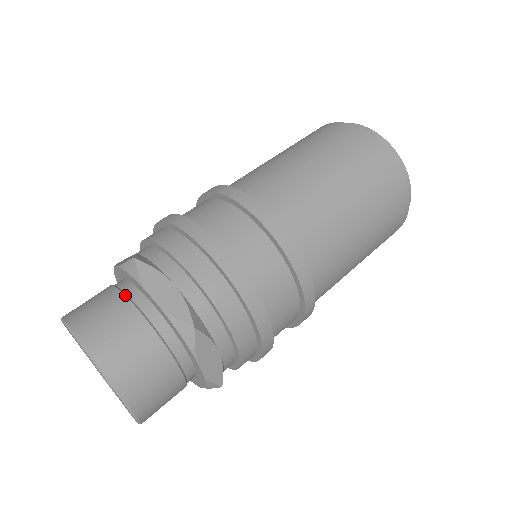
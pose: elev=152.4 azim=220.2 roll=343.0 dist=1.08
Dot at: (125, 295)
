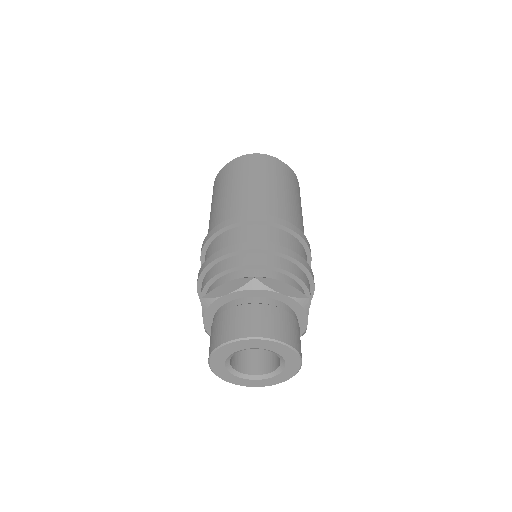
Dot at: (259, 303)
